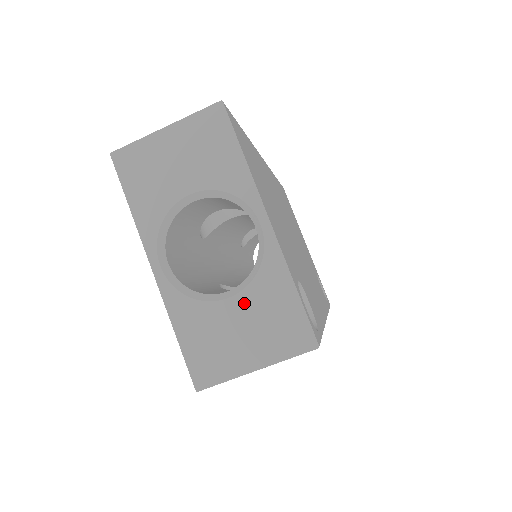
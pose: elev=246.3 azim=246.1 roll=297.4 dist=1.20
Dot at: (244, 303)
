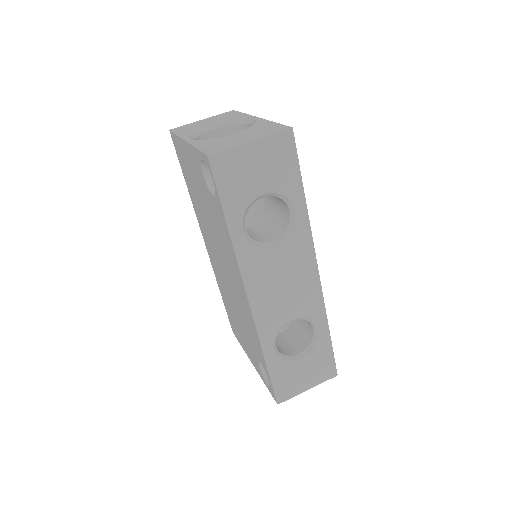
Dot at: (243, 132)
